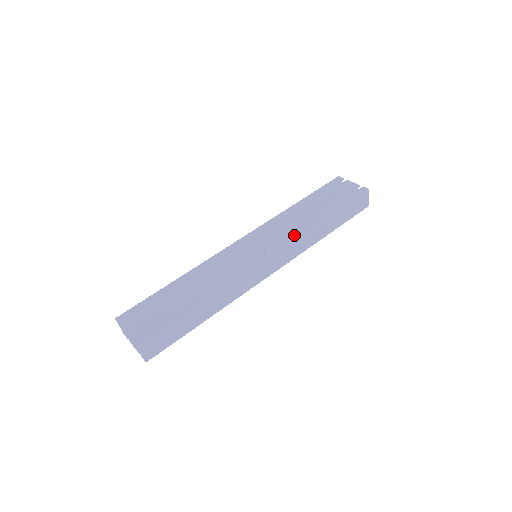
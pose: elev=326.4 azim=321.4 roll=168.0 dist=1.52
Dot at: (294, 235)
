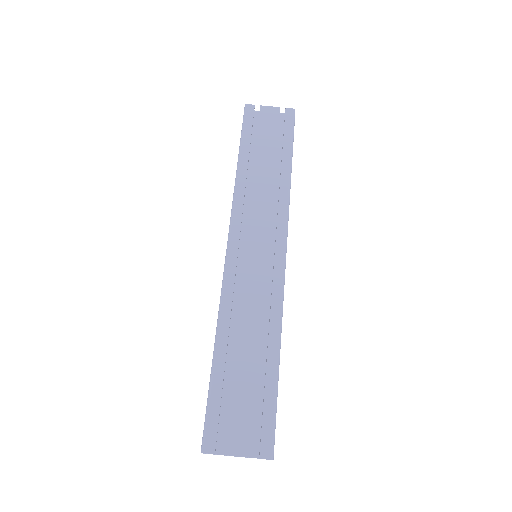
Dot at: (282, 209)
